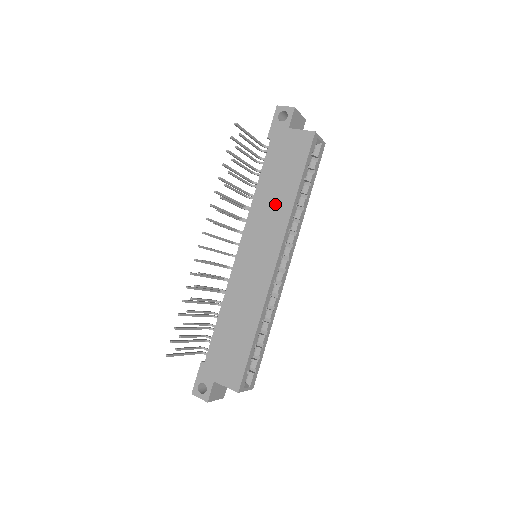
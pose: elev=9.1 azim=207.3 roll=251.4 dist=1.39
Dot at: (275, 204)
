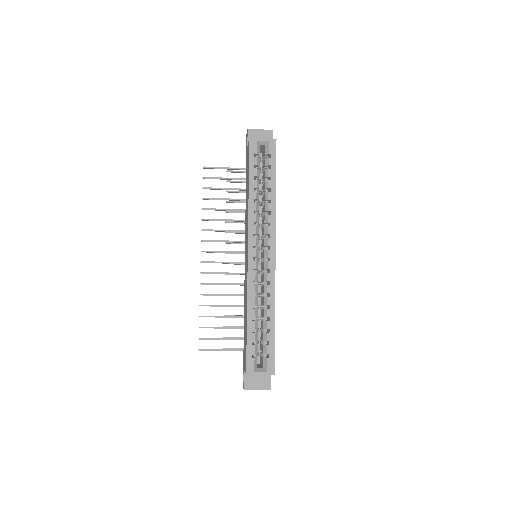
Dot at: occluded
